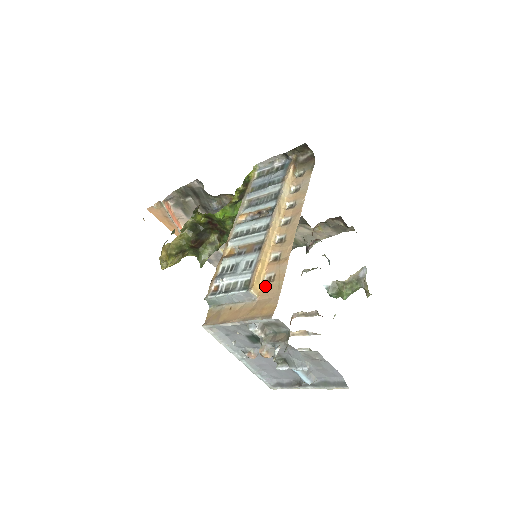
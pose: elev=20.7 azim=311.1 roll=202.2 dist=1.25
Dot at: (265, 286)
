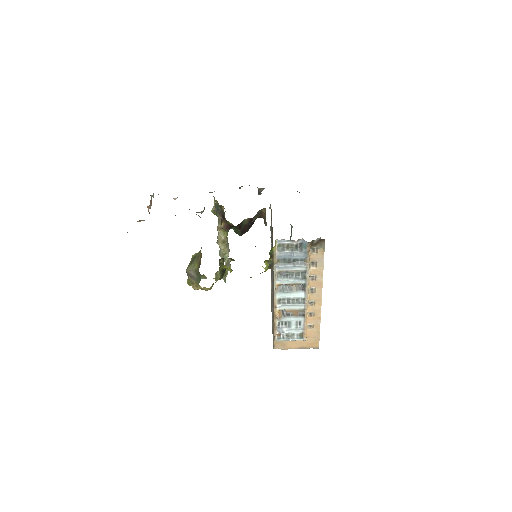
Dot at: (309, 331)
